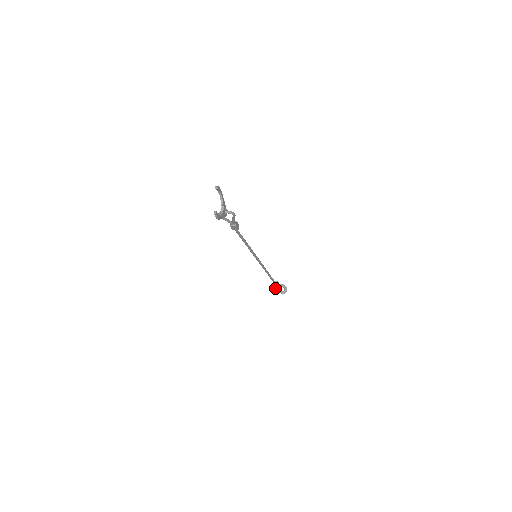
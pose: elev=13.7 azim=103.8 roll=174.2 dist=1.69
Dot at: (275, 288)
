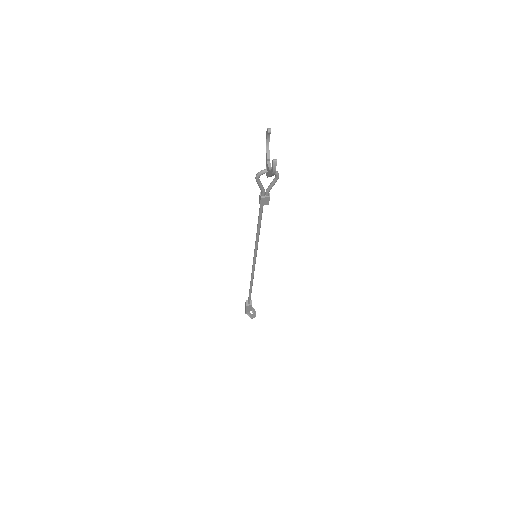
Dot at: (246, 310)
